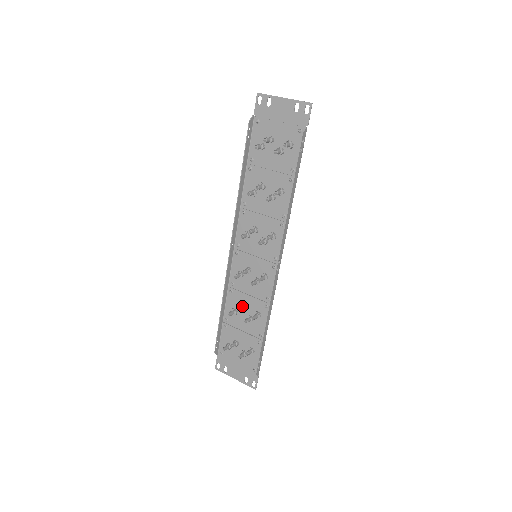
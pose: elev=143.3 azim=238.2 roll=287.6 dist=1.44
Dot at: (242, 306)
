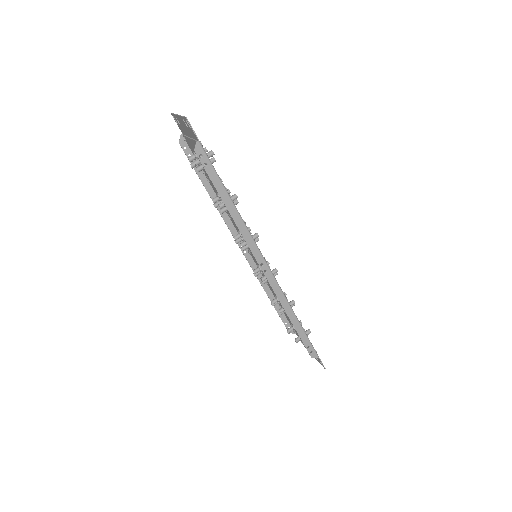
Dot at: (276, 298)
